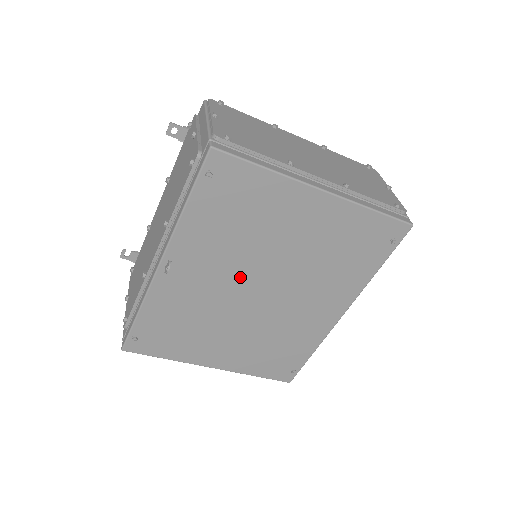
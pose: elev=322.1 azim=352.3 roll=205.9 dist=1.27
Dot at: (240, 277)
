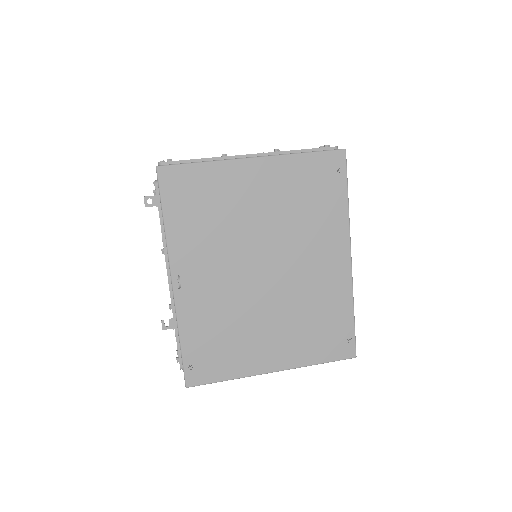
Dot at: (241, 264)
